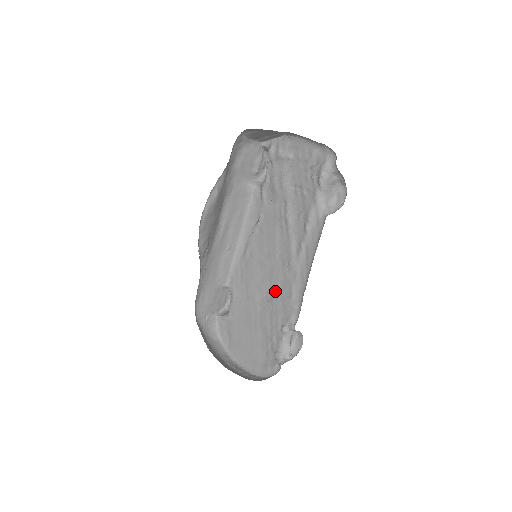
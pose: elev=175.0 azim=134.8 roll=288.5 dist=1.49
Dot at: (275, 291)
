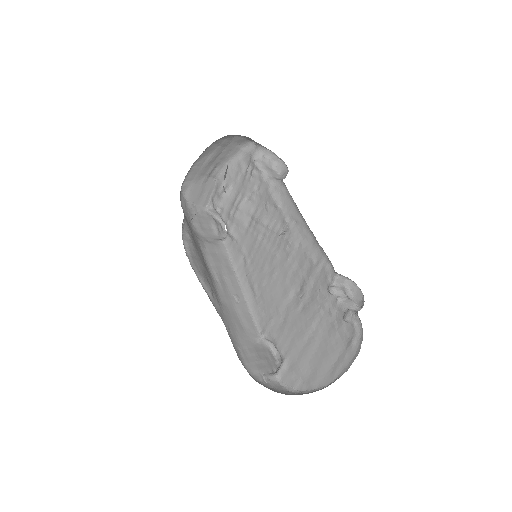
Dot at: (299, 279)
